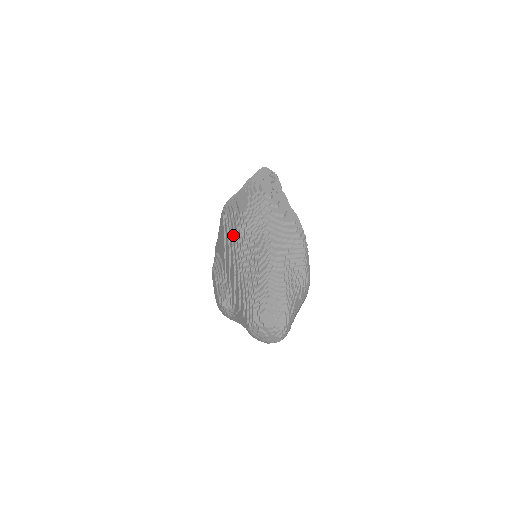
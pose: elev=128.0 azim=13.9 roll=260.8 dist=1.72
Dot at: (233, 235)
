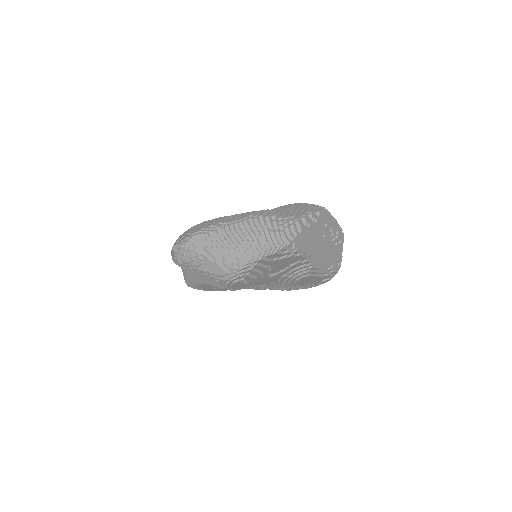
Dot at: occluded
